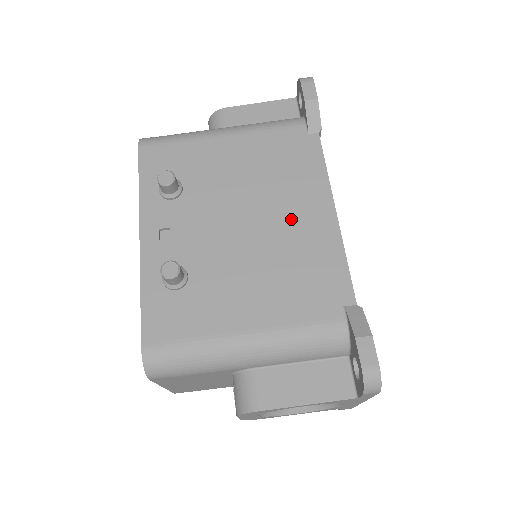
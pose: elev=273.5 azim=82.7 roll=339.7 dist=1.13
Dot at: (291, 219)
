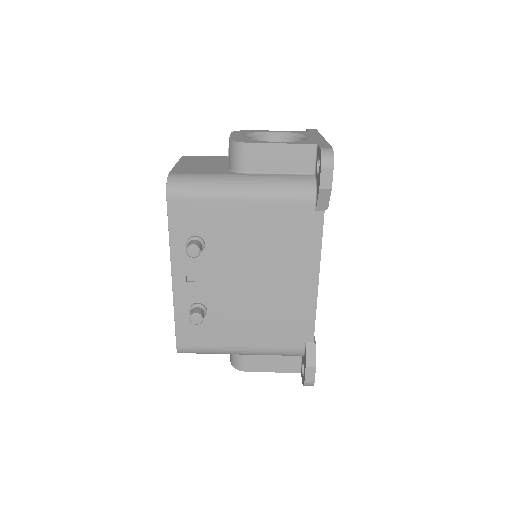
Dot at: (285, 282)
